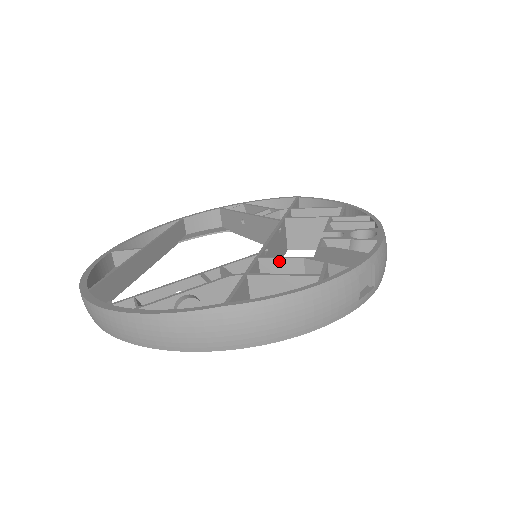
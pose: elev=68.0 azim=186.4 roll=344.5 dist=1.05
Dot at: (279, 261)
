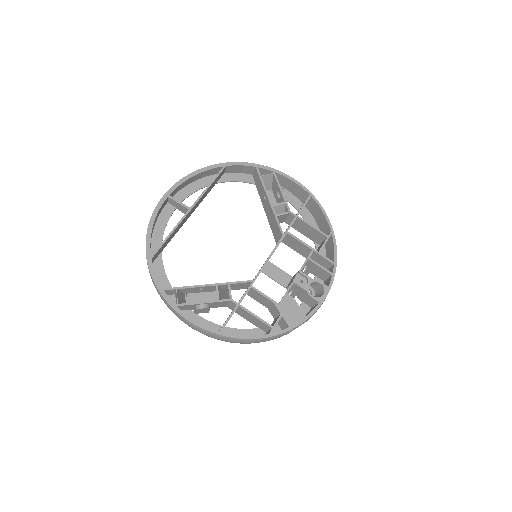
Dot at: (261, 295)
